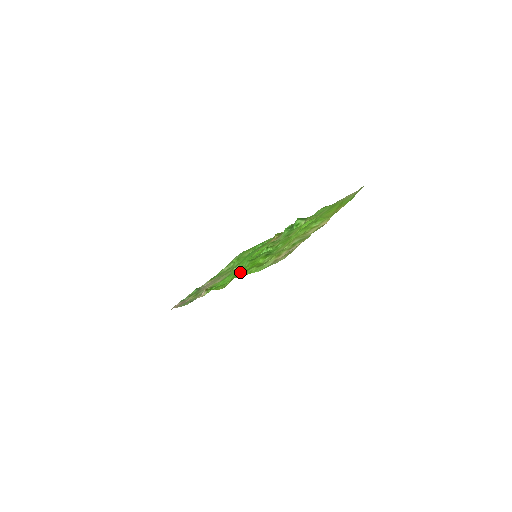
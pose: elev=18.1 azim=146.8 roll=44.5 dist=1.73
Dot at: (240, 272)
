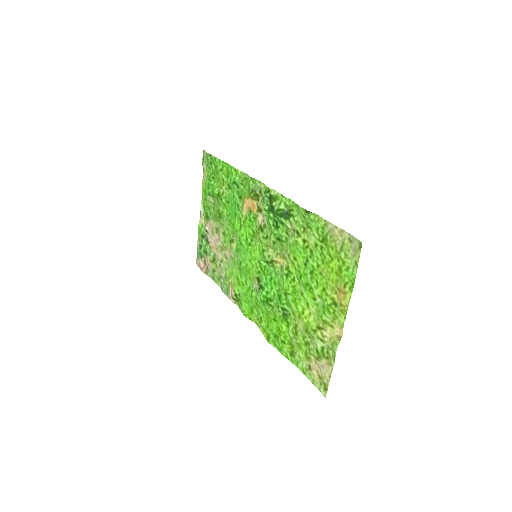
Dot at: (268, 327)
